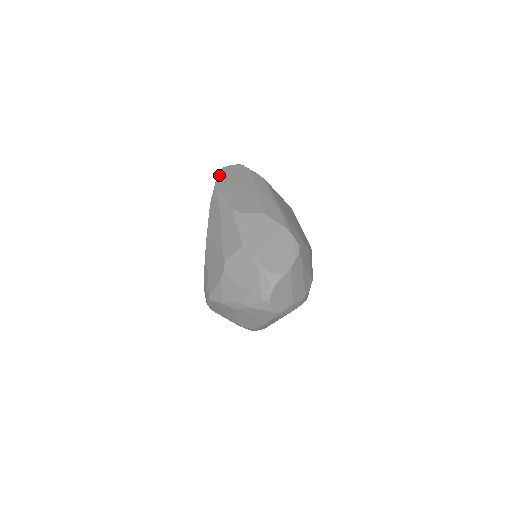
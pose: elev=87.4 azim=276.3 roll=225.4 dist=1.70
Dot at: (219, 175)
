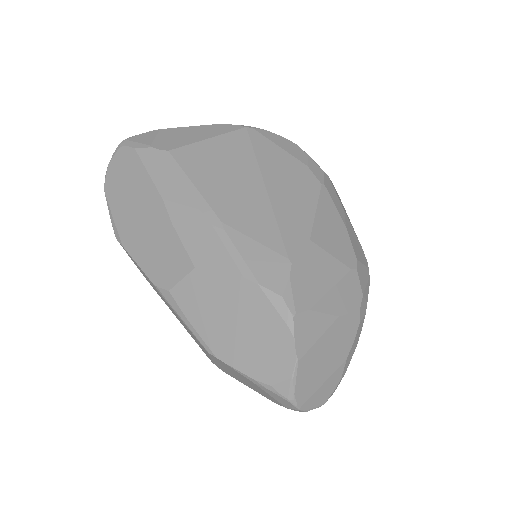
Dot at: (108, 205)
